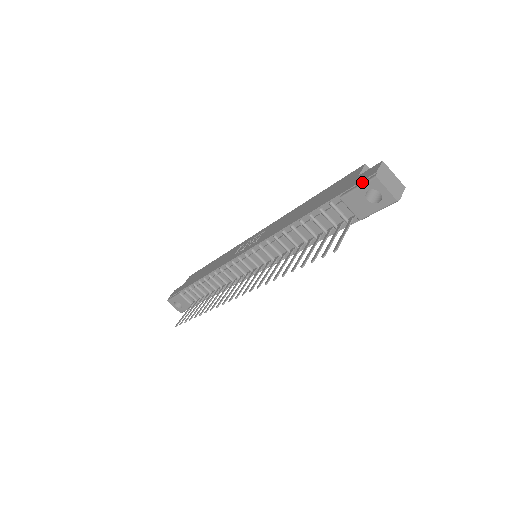
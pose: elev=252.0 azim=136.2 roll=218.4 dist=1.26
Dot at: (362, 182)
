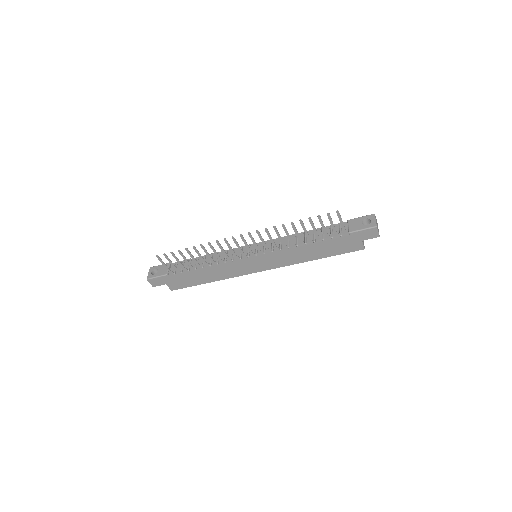
Dot at: (365, 217)
